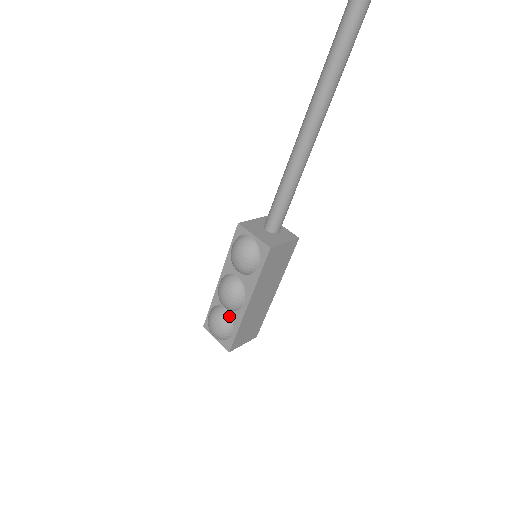
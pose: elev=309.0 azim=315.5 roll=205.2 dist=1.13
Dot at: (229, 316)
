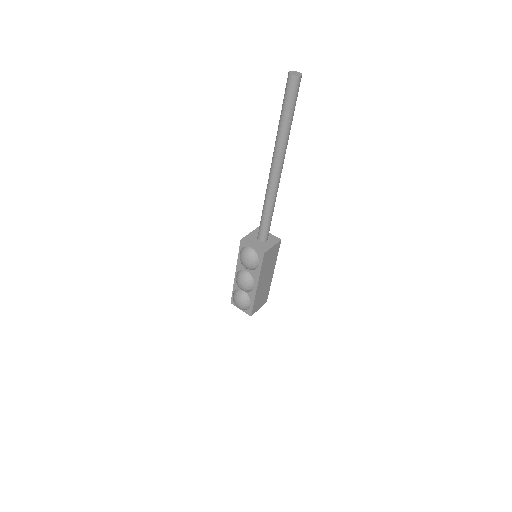
Dot at: (246, 295)
